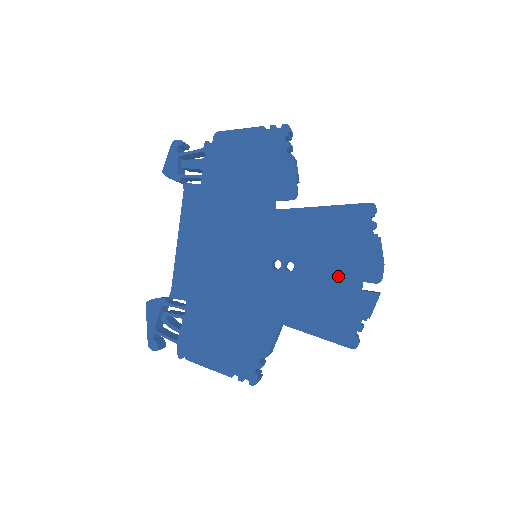
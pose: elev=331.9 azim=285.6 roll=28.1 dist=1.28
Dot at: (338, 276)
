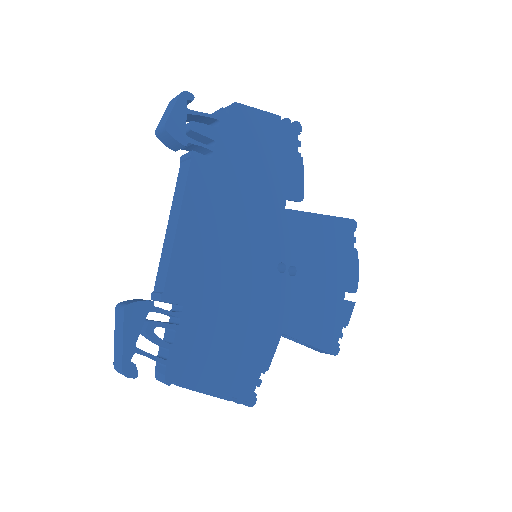
Dot at: (329, 284)
